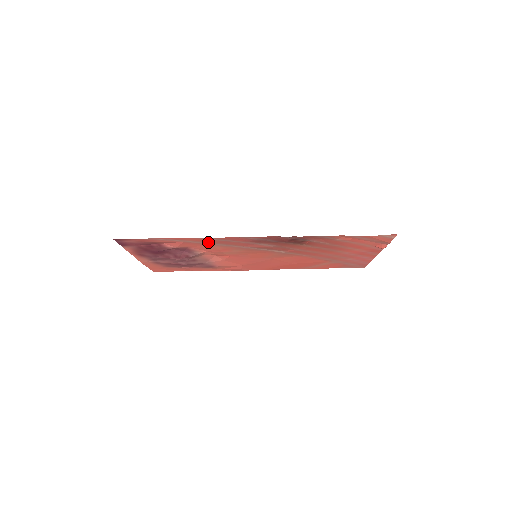
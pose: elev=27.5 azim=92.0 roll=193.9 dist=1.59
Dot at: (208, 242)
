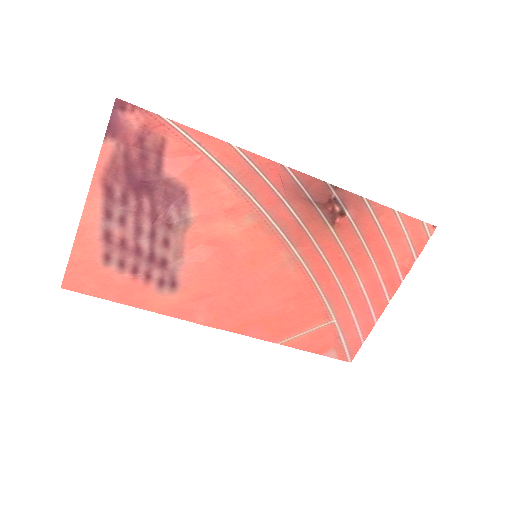
Dot at: (232, 170)
